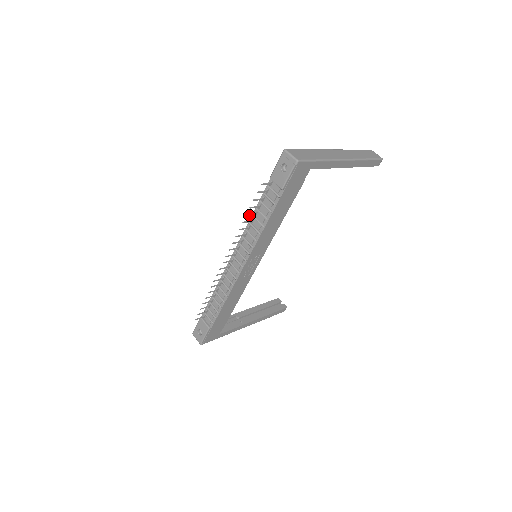
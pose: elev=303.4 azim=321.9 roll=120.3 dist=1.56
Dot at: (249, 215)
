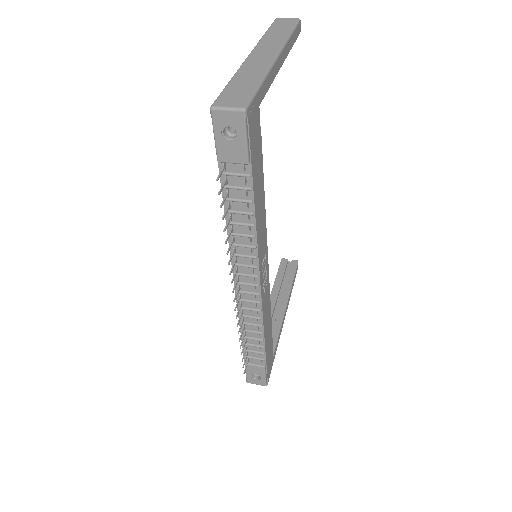
Dot at: (226, 227)
